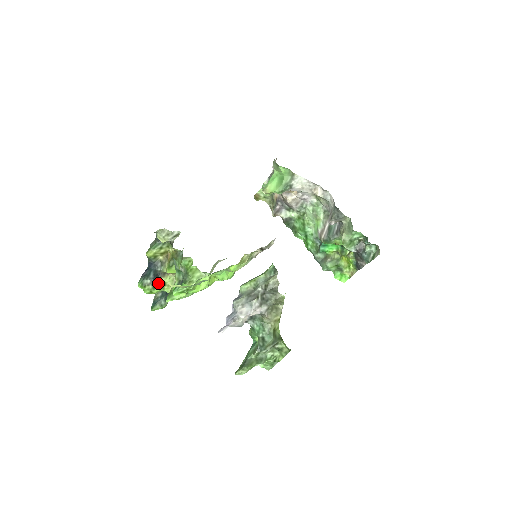
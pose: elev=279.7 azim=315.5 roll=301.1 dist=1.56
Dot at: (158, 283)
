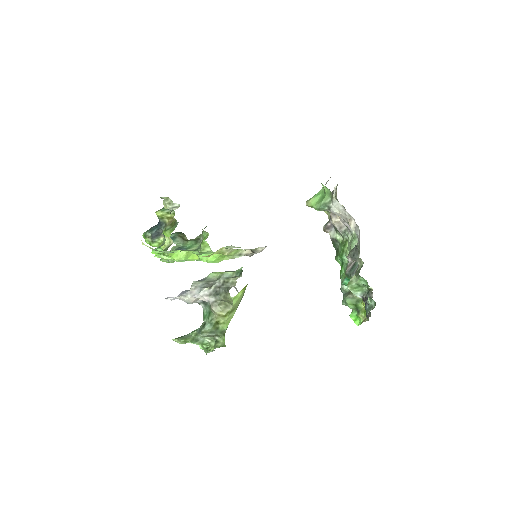
Dot at: (157, 239)
